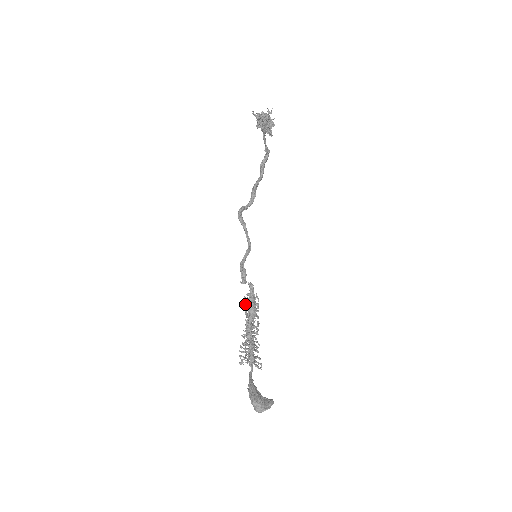
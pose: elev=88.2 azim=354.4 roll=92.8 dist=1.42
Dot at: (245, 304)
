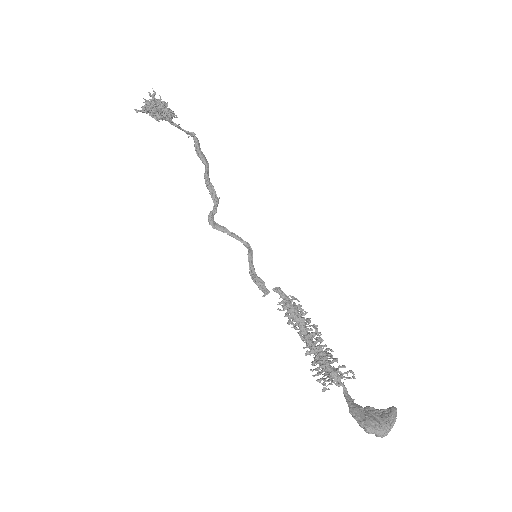
Dot at: occluded
